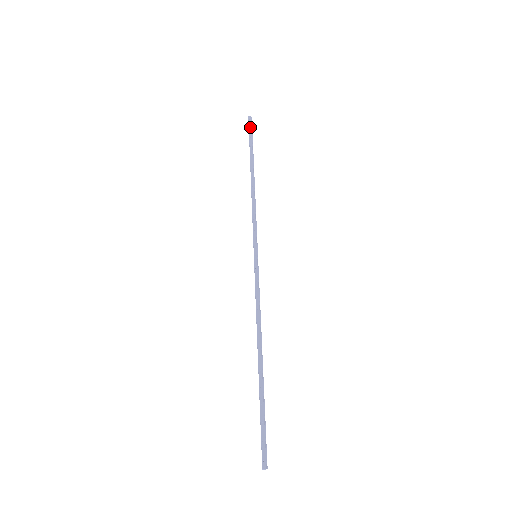
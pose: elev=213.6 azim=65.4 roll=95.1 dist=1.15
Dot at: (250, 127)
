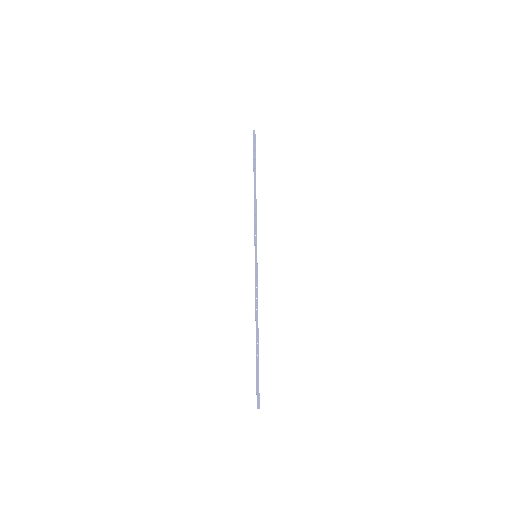
Dot at: (254, 141)
